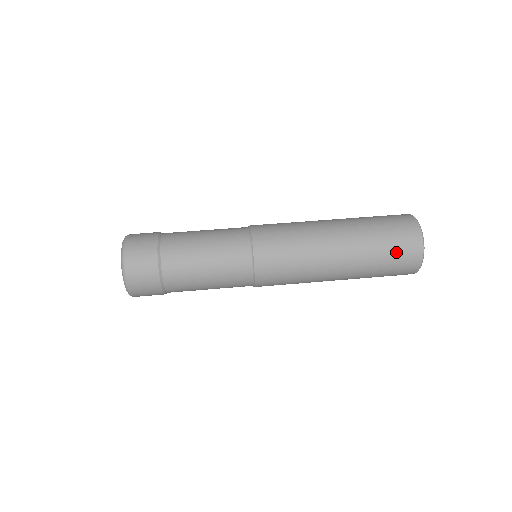
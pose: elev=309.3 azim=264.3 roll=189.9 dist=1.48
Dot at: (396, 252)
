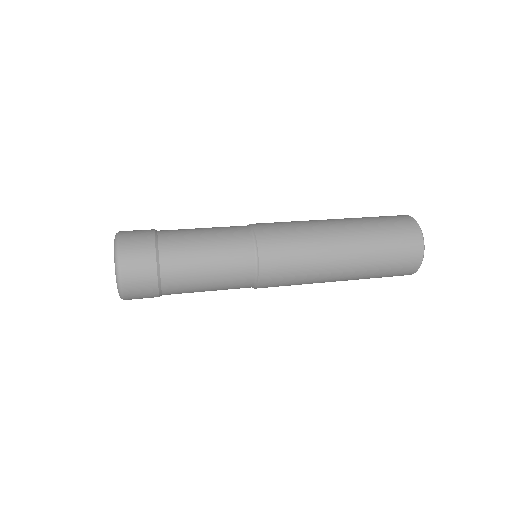
Dot at: (384, 217)
